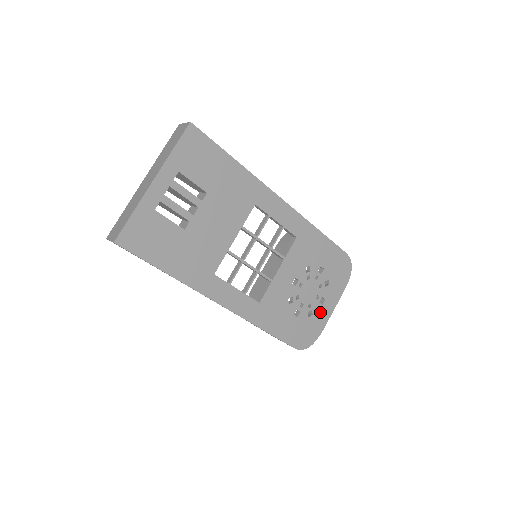
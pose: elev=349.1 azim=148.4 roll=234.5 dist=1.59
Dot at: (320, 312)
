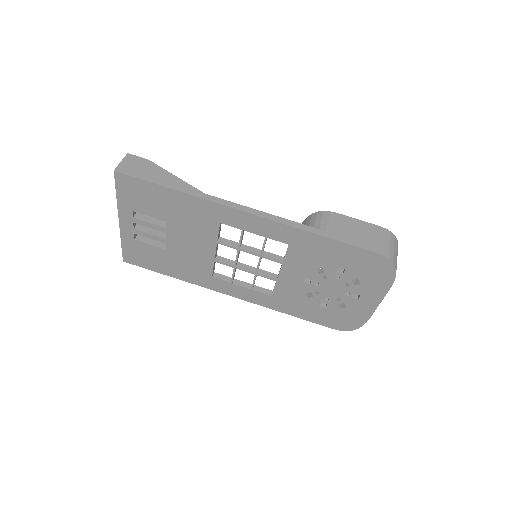
Dot at: (357, 305)
